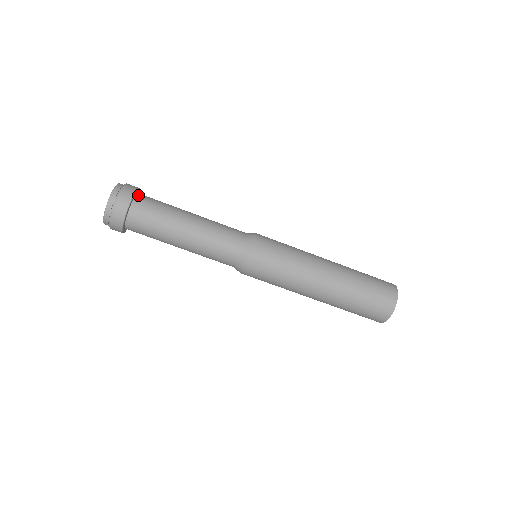
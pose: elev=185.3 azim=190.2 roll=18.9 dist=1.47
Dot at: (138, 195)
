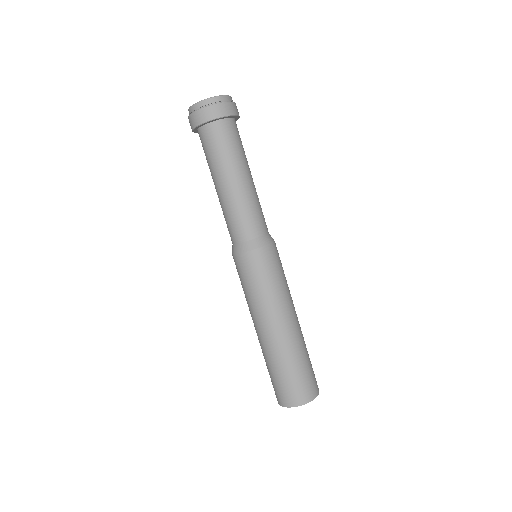
Dot at: occluded
